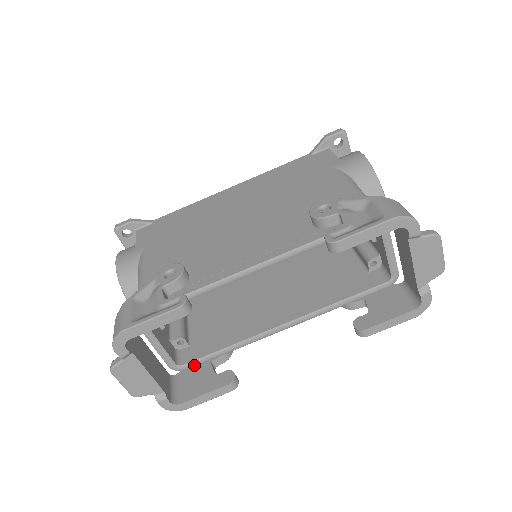
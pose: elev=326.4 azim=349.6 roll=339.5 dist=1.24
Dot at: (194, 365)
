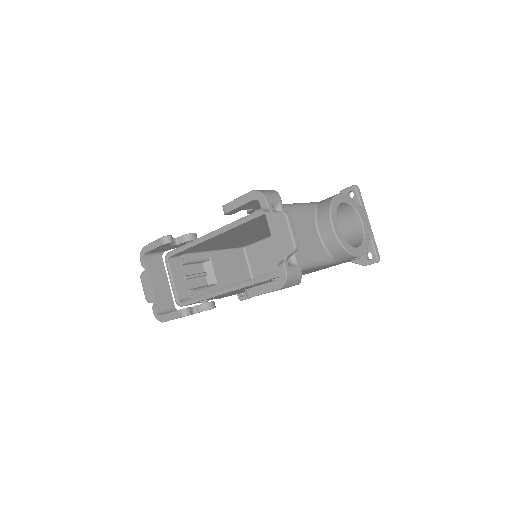
Dot at: (185, 304)
